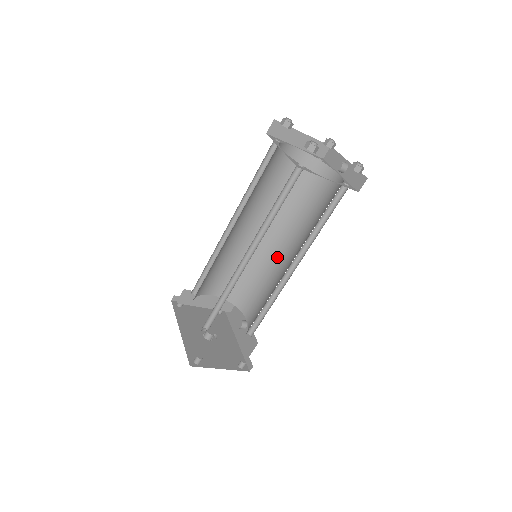
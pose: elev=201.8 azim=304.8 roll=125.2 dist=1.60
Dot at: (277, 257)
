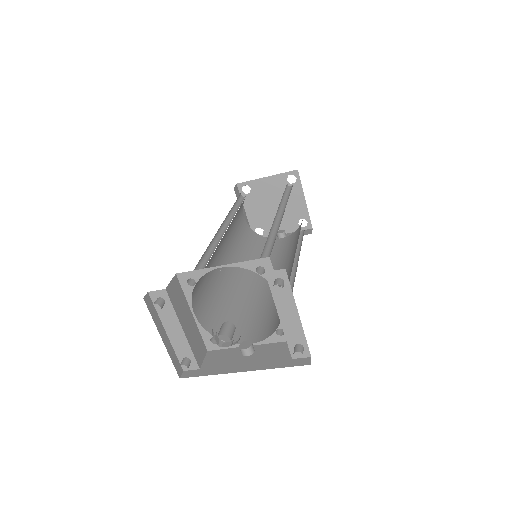
Dot at: (255, 288)
